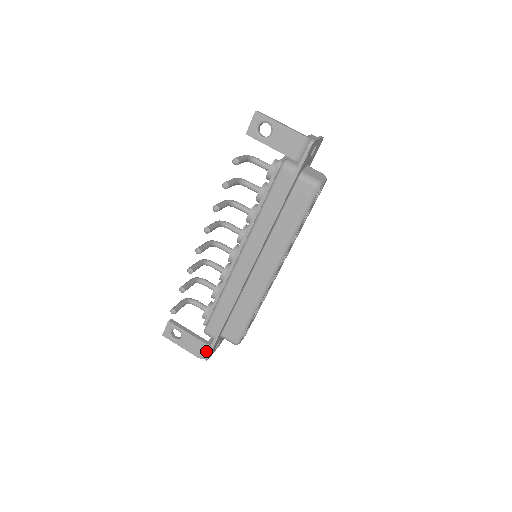
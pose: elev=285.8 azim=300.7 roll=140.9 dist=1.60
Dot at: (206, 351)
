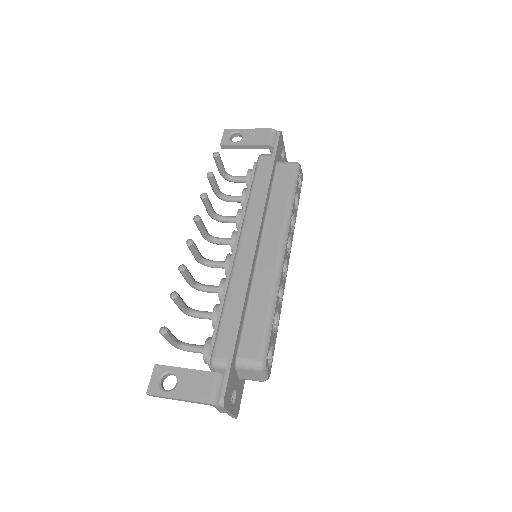
Dot at: (219, 388)
